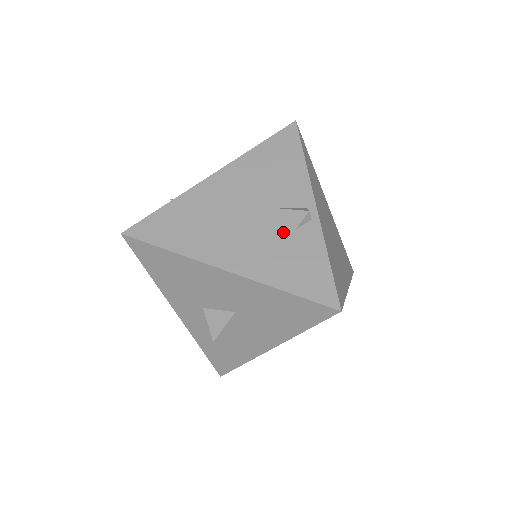
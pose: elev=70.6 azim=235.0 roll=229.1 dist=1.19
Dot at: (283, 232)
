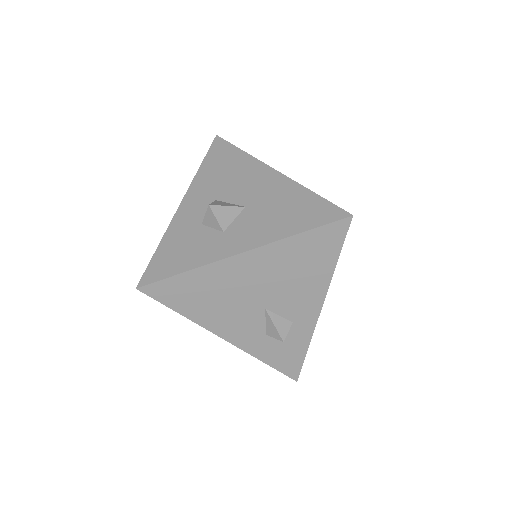
Dot at: occluded
